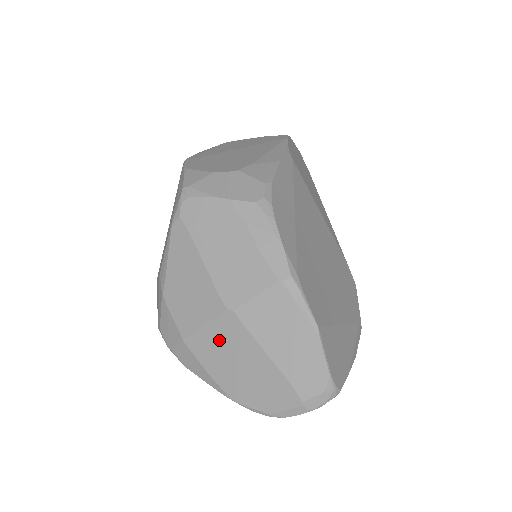
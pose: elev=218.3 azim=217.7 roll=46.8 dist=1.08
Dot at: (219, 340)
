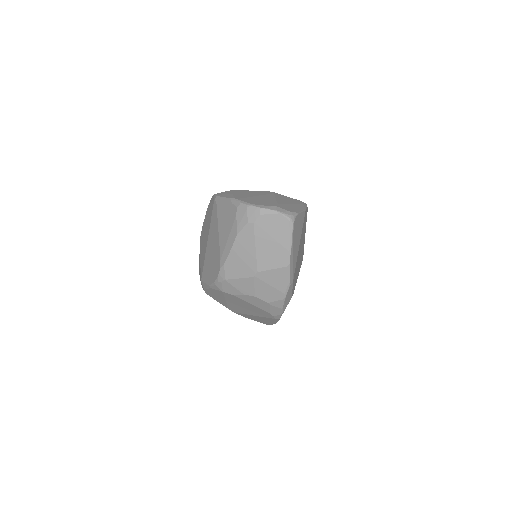
Dot at: (255, 193)
